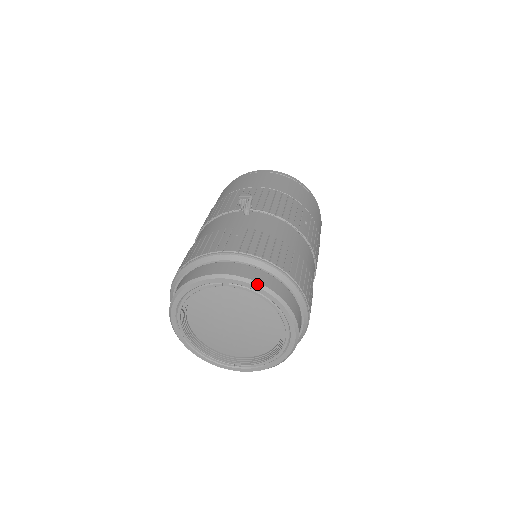
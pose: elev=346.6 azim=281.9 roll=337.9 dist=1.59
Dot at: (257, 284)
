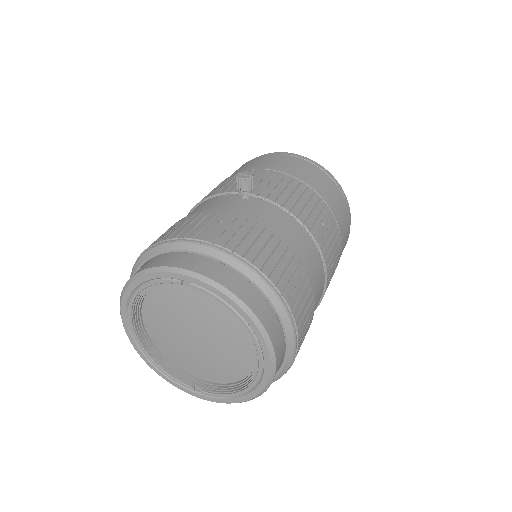
Dot at: (225, 290)
